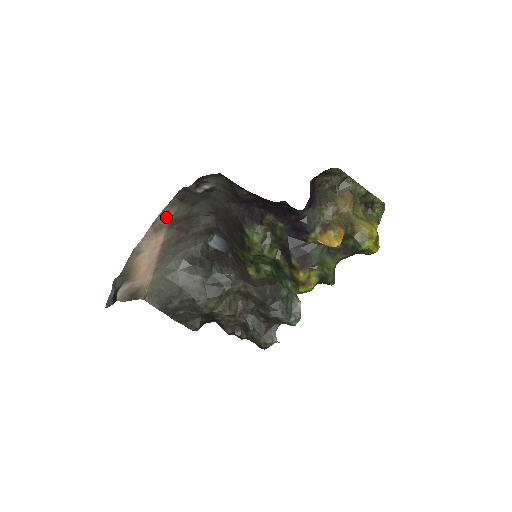
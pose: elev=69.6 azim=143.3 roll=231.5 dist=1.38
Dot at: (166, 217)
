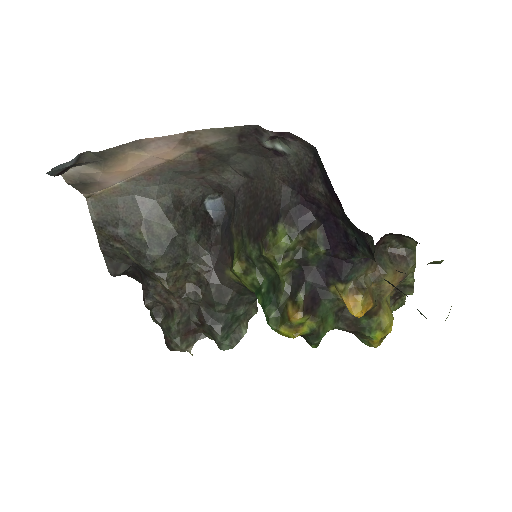
Dot at: (207, 138)
